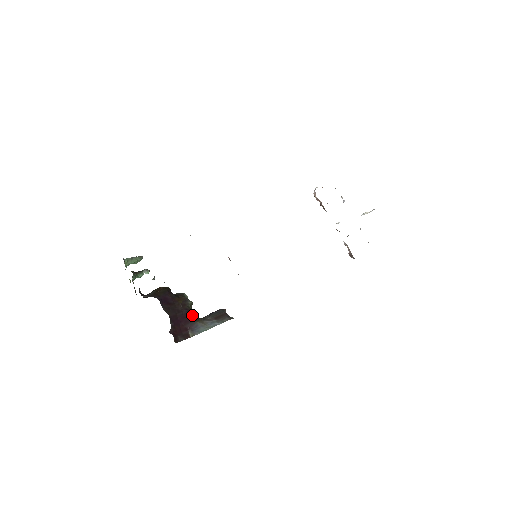
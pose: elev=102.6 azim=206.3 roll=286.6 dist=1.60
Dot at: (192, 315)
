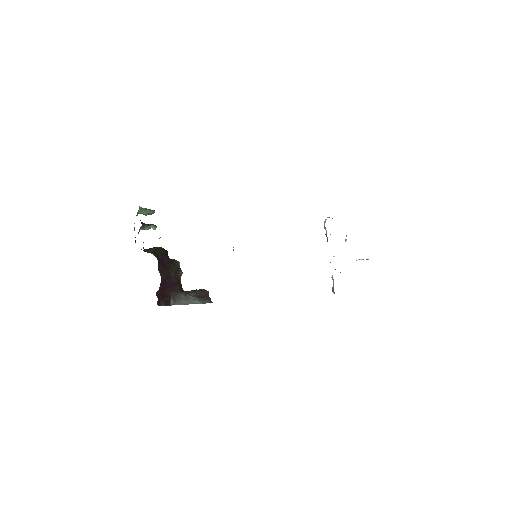
Dot at: (179, 285)
